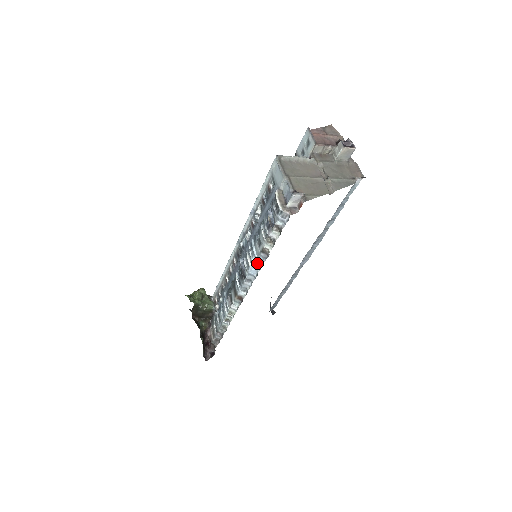
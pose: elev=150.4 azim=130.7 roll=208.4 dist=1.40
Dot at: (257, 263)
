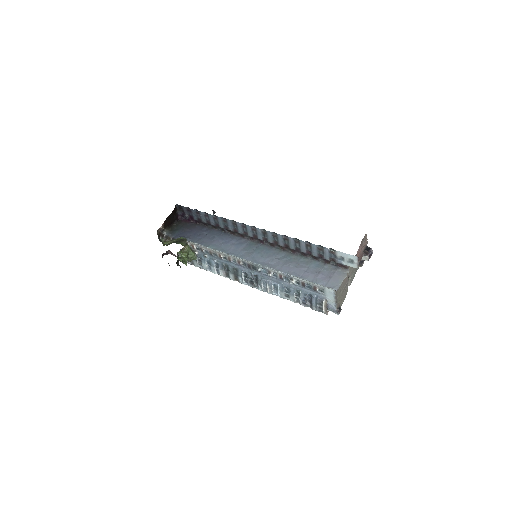
Dot at: (276, 295)
